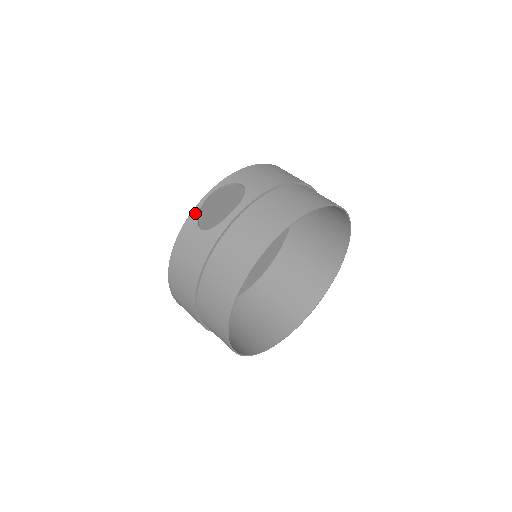
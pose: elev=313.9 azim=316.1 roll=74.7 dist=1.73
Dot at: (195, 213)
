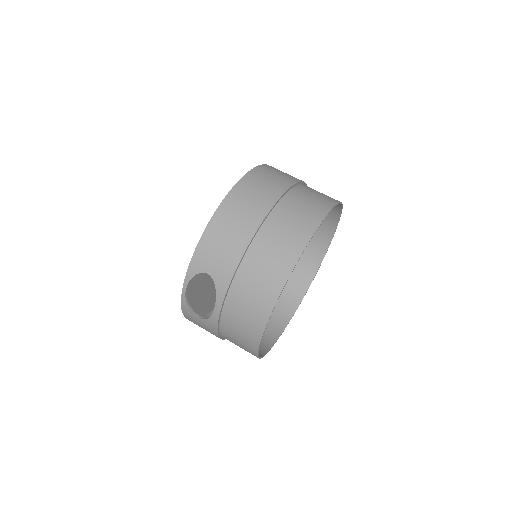
Dot at: (184, 305)
